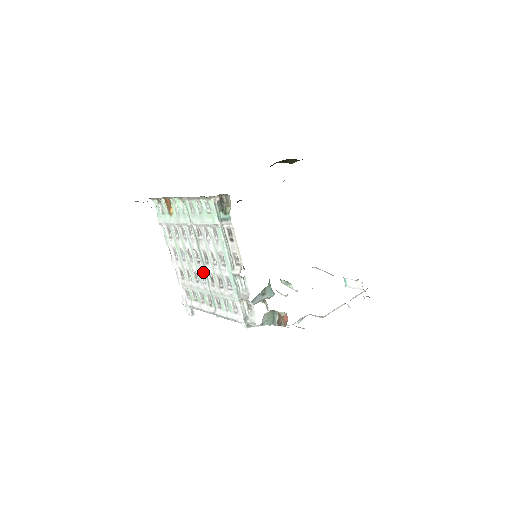
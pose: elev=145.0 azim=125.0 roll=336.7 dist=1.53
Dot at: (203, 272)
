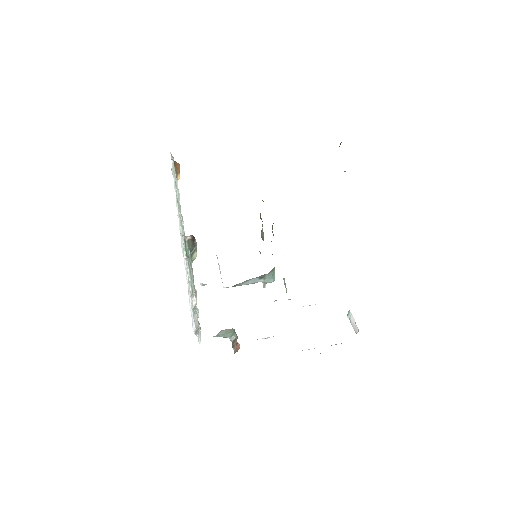
Dot at: occluded
